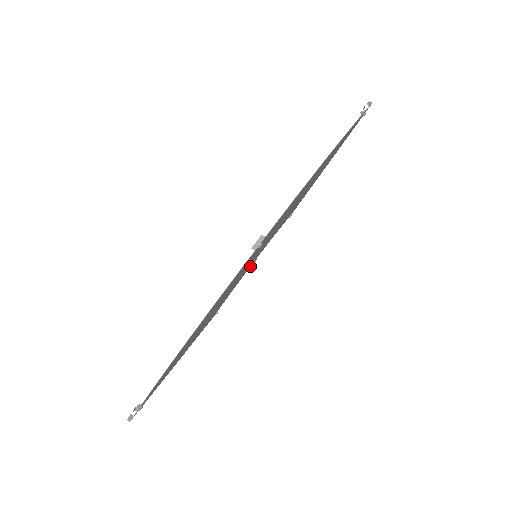
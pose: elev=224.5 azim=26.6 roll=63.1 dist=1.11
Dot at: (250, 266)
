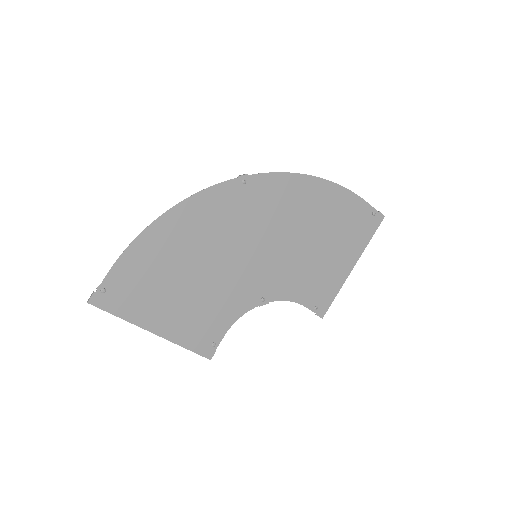
Dot at: (258, 304)
